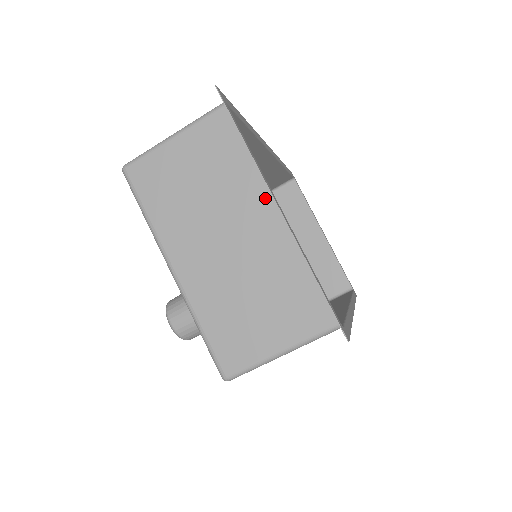
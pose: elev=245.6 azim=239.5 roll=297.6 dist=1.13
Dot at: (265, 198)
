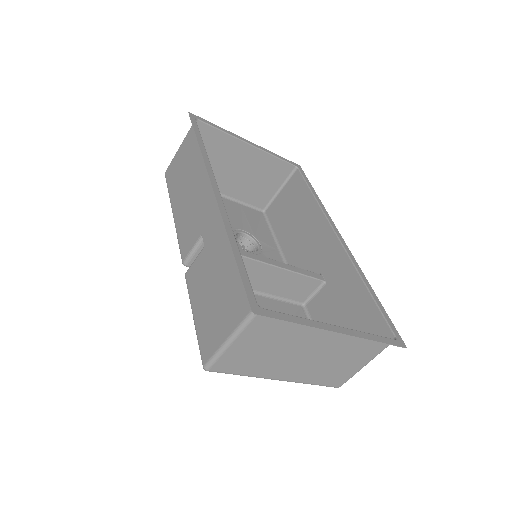
Dot at: occluded
